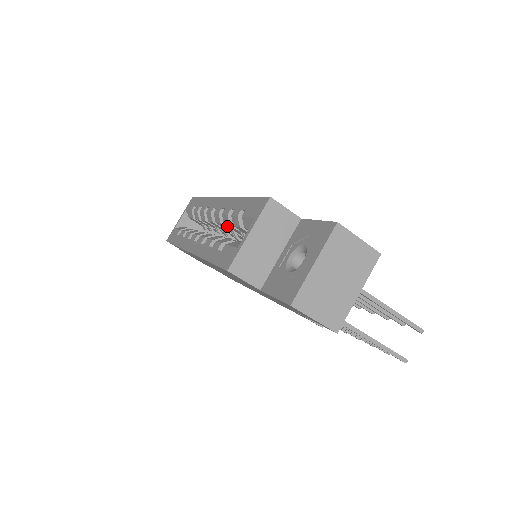
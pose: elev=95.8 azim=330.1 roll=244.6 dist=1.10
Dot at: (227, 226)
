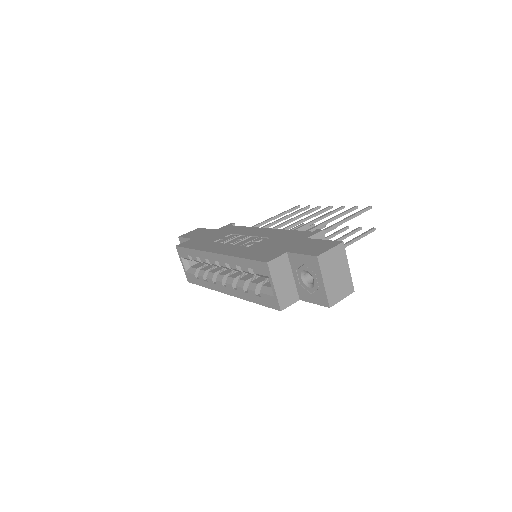
Dot at: occluded
